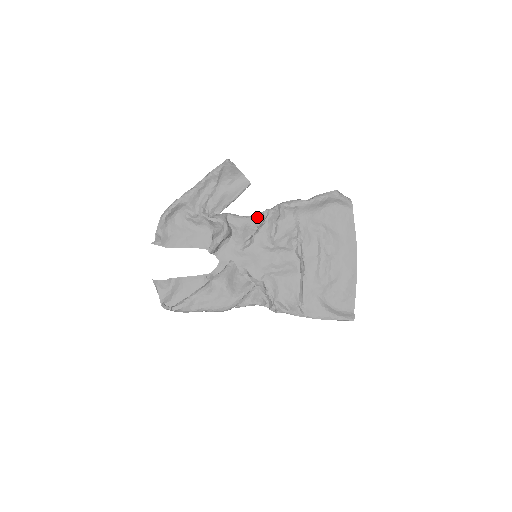
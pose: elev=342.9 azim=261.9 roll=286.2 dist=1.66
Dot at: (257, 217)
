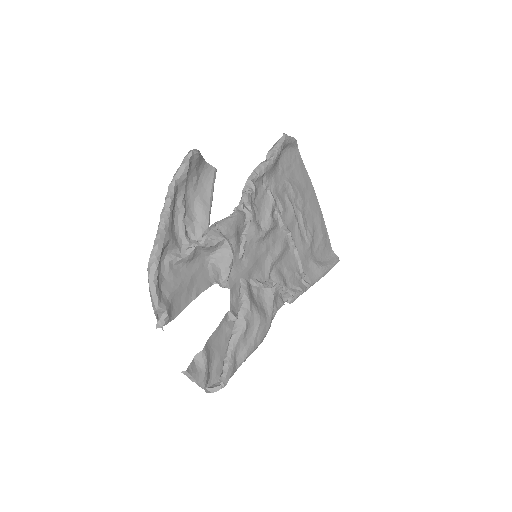
Dot at: (237, 209)
